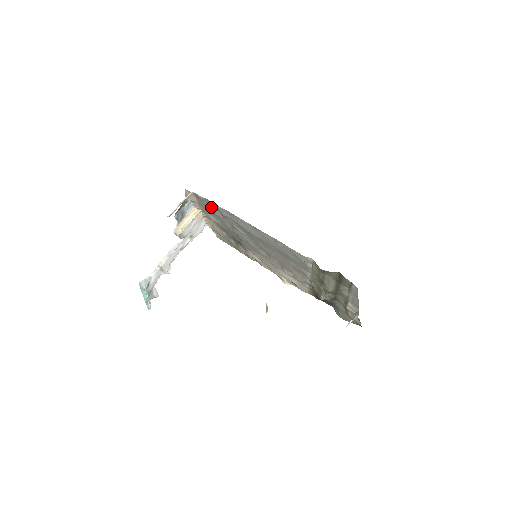
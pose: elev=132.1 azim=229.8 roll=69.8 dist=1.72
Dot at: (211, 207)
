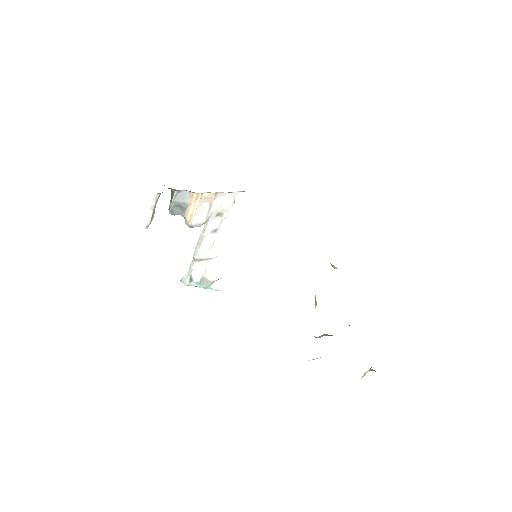
Dot at: occluded
